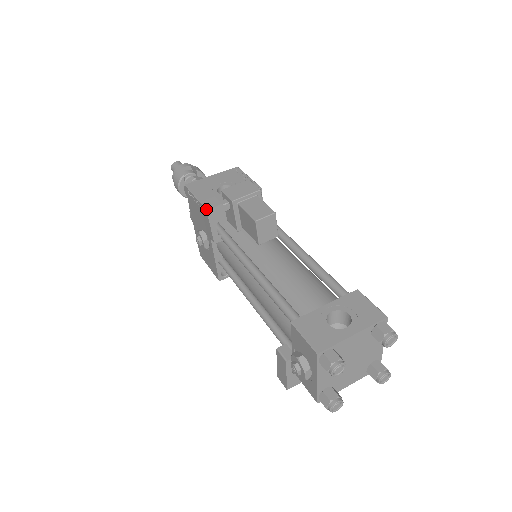
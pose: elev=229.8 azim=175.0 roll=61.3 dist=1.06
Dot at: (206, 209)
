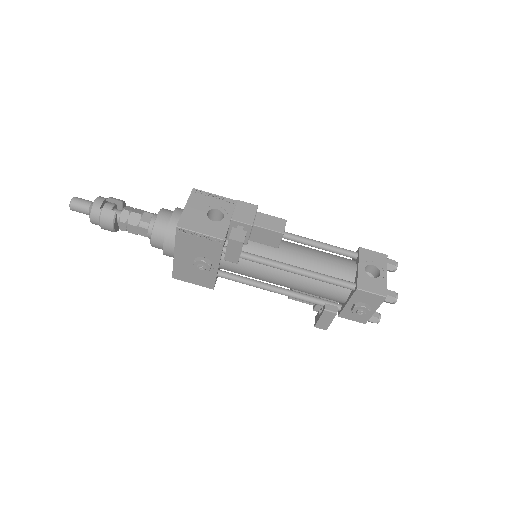
Dot at: (242, 242)
